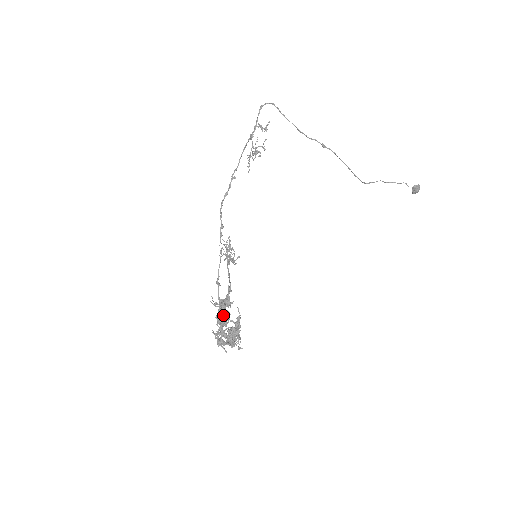
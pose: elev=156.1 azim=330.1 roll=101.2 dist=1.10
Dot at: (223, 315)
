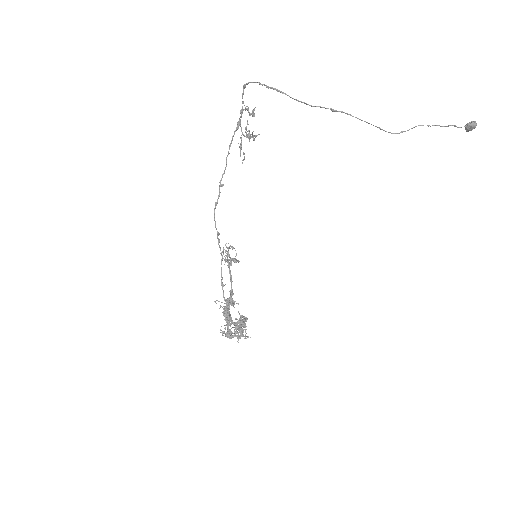
Dot at: (228, 314)
